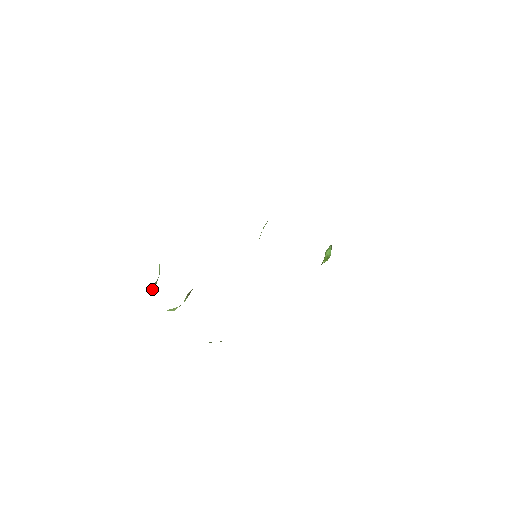
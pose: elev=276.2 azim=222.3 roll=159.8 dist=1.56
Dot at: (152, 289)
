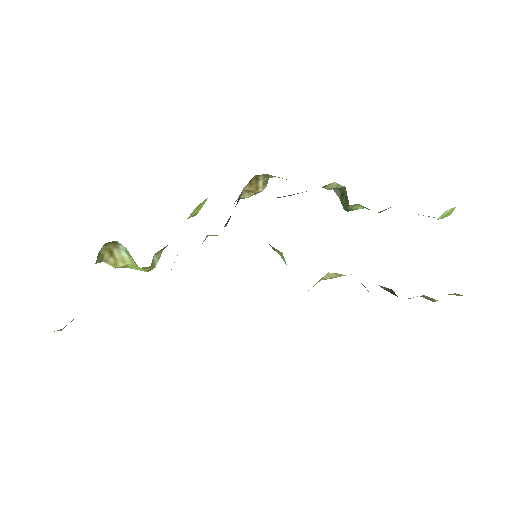
Dot at: occluded
